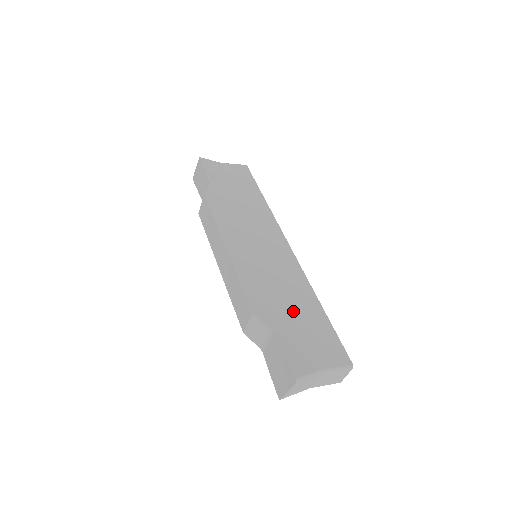
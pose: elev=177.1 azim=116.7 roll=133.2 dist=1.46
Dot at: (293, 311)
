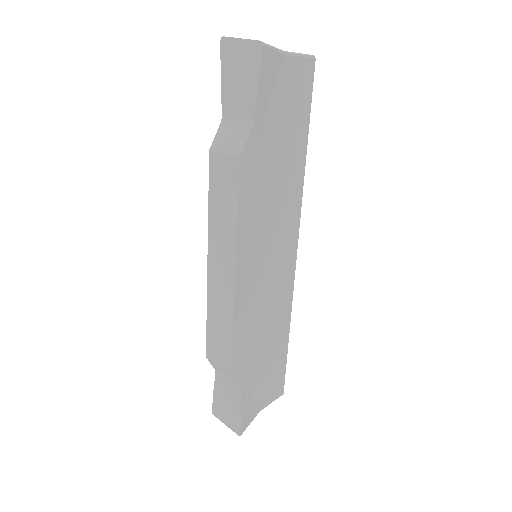
Dot at: (265, 353)
